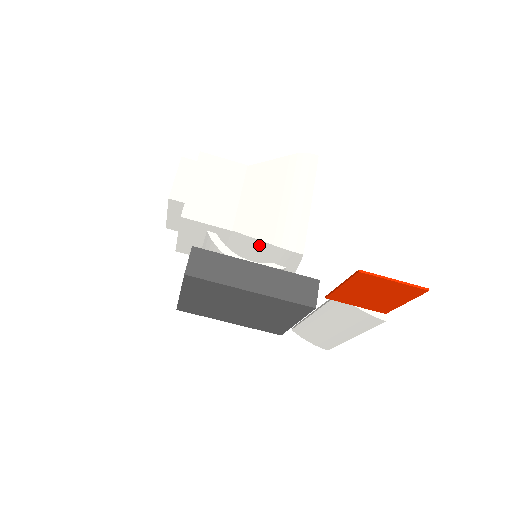
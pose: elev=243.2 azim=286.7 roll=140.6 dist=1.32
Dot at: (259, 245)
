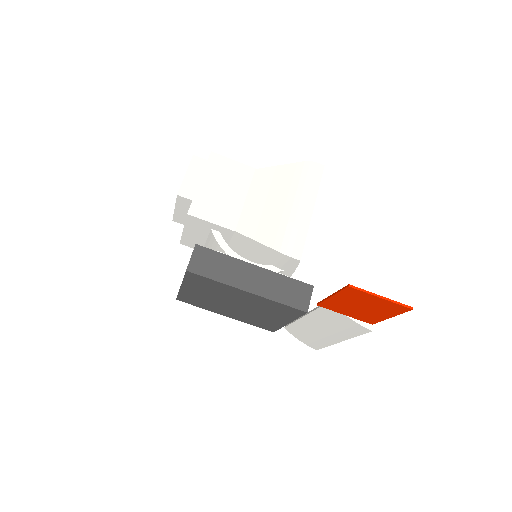
Dot at: (259, 247)
